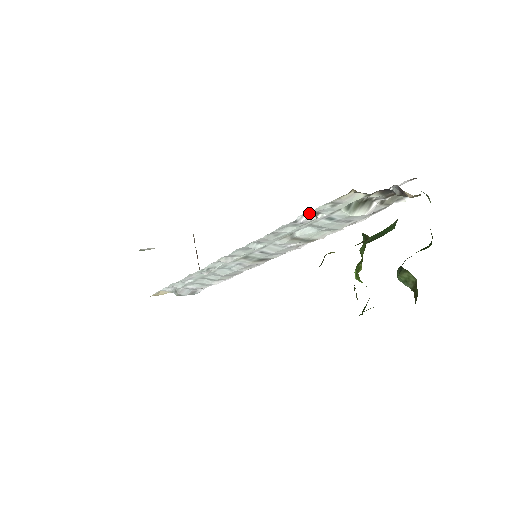
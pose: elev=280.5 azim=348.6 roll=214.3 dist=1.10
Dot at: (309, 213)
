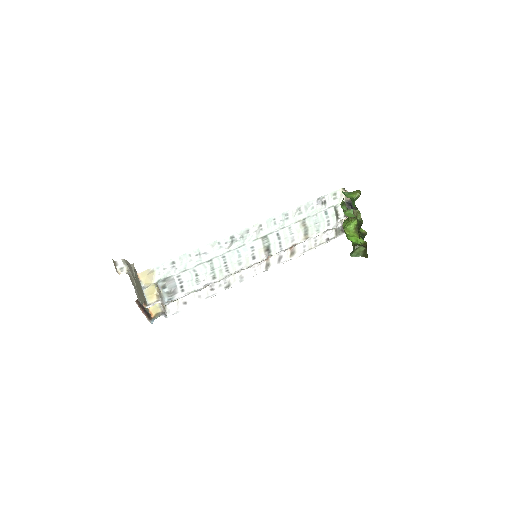
Dot at: (322, 201)
